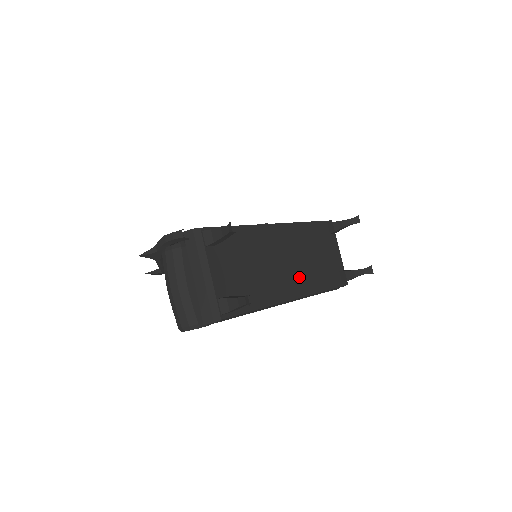
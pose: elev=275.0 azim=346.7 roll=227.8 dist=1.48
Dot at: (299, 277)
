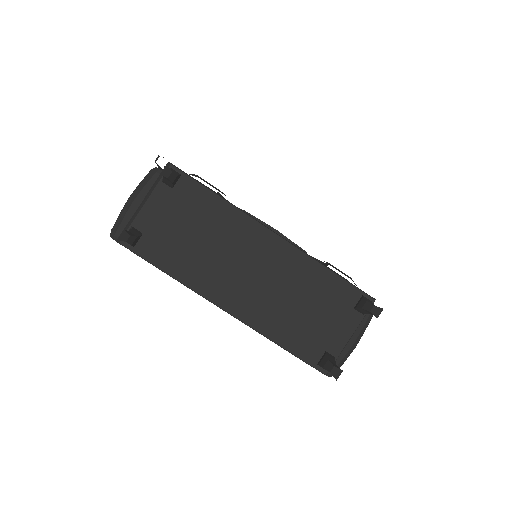
Dot at: (252, 299)
